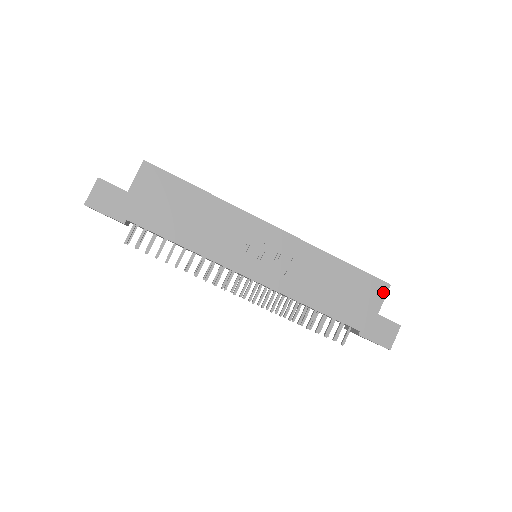
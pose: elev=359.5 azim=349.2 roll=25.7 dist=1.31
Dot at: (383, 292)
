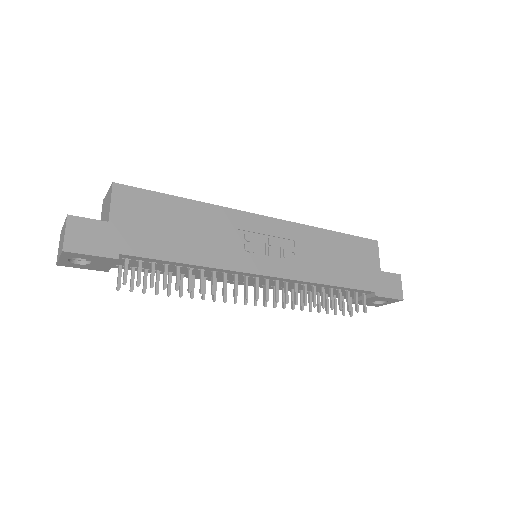
Dot at: (375, 249)
